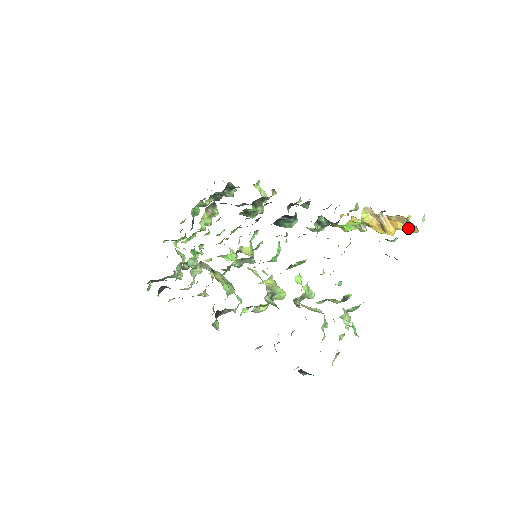
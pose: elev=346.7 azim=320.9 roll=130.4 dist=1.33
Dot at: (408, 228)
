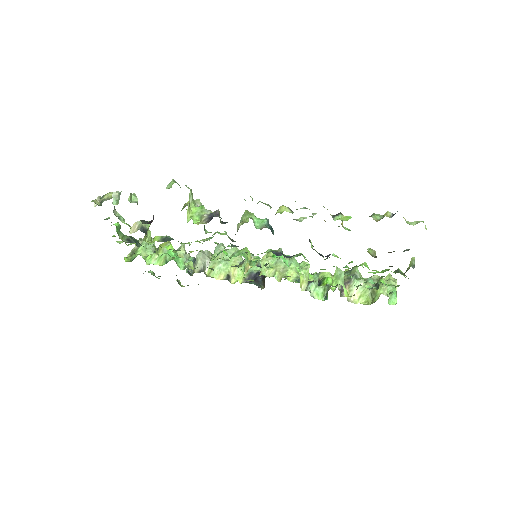
Dot at: occluded
